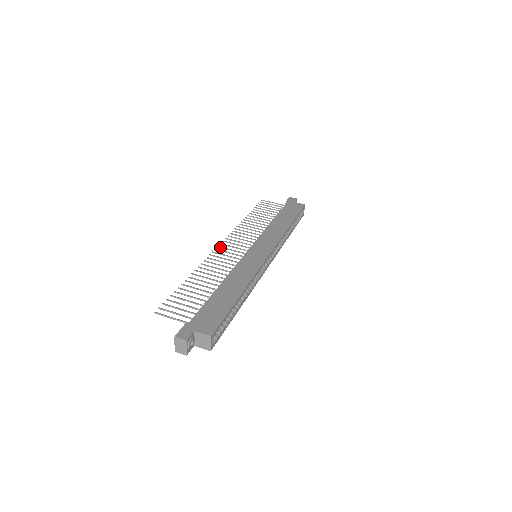
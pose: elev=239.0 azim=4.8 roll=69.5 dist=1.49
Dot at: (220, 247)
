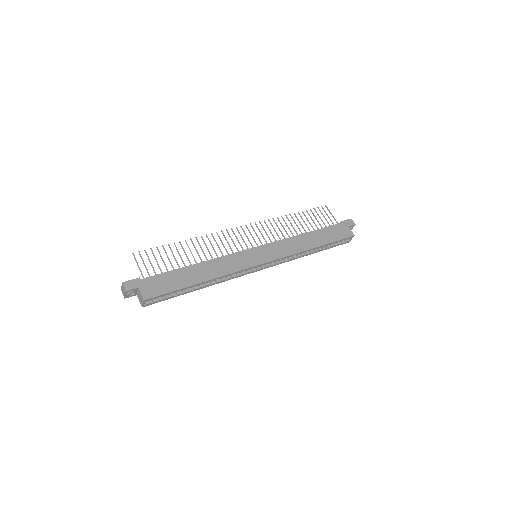
Dot at: (237, 229)
